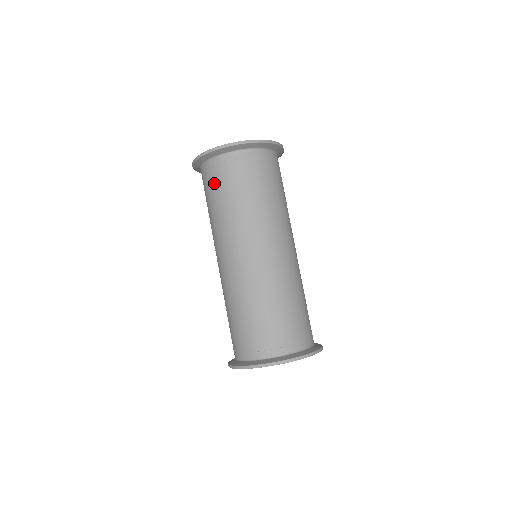
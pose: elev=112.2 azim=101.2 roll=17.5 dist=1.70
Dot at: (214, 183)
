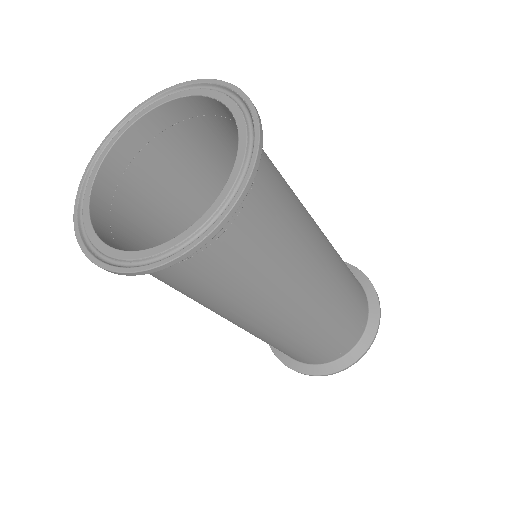
Dot at: (179, 283)
